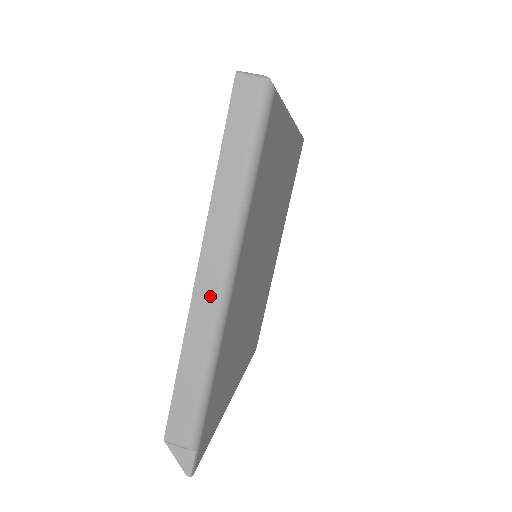
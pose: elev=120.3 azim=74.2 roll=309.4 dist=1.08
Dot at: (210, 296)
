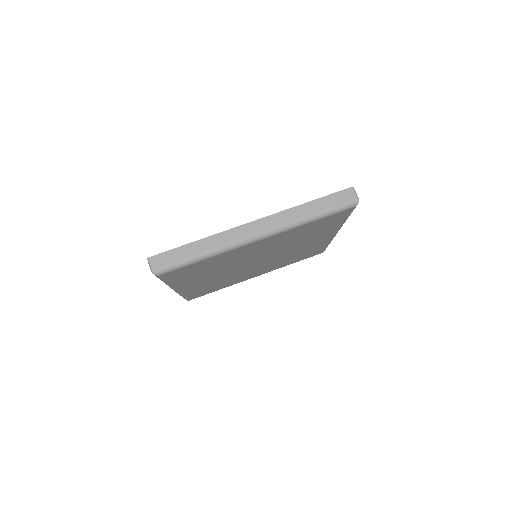
Dot at: occluded
